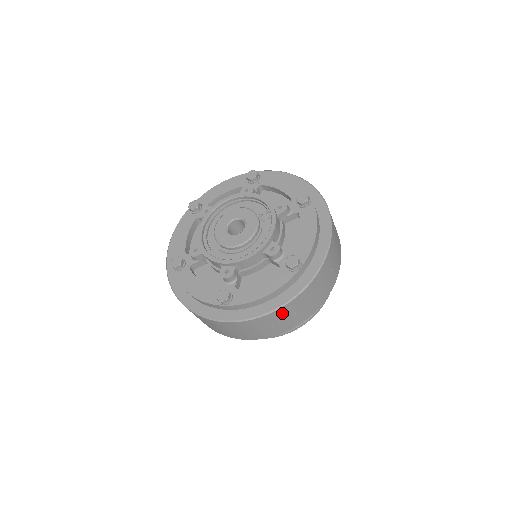
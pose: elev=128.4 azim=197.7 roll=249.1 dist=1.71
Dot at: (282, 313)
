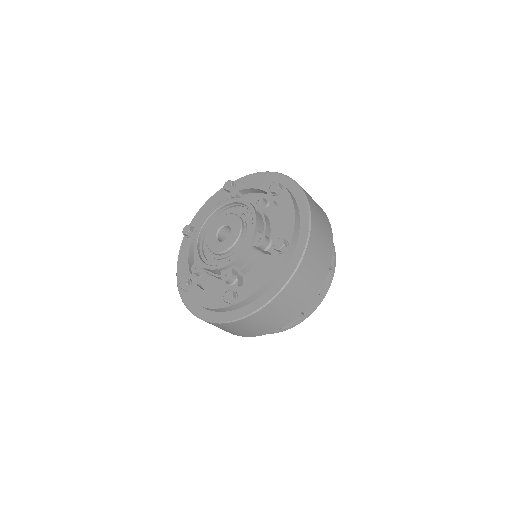
Dot at: (287, 295)
